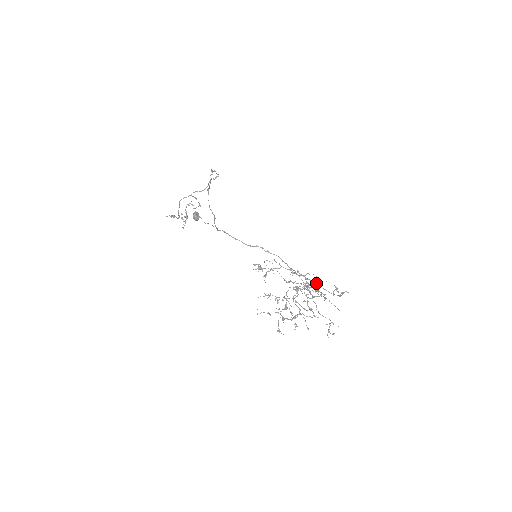
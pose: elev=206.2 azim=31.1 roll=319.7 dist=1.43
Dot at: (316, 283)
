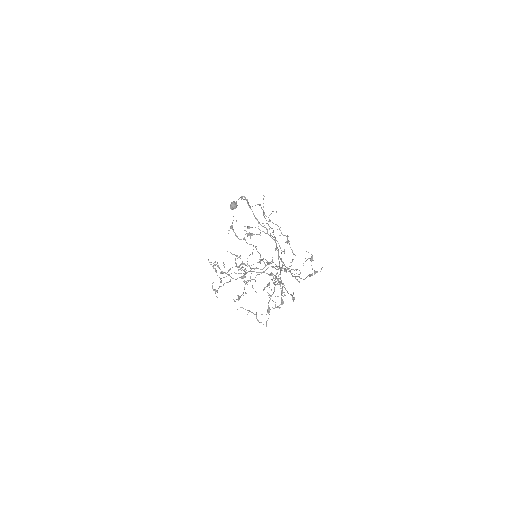
Dot at: occluded
